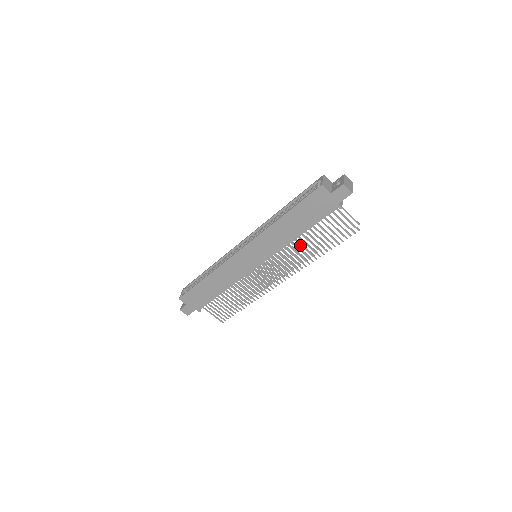
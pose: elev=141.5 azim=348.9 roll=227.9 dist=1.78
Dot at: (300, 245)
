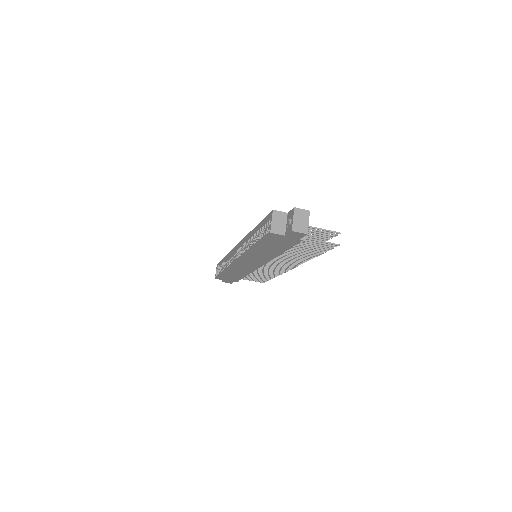
Dot at: (288, 254)
